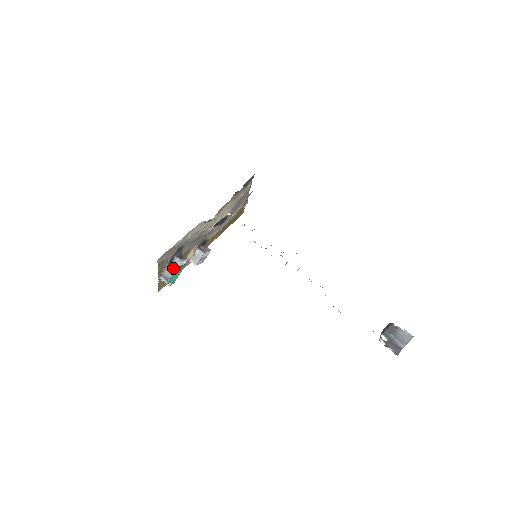
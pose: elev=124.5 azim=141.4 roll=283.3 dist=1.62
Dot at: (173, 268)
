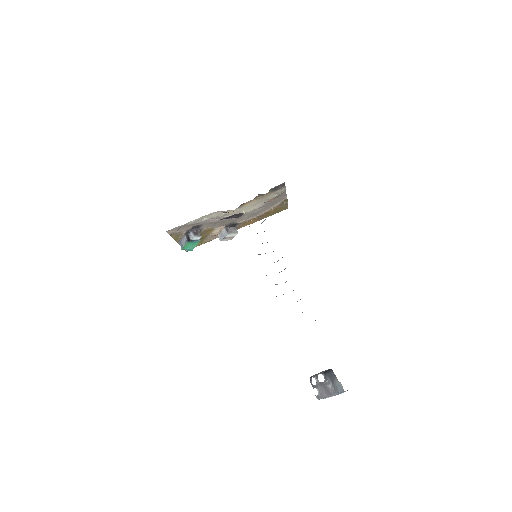
Dot at: (186, 240)
